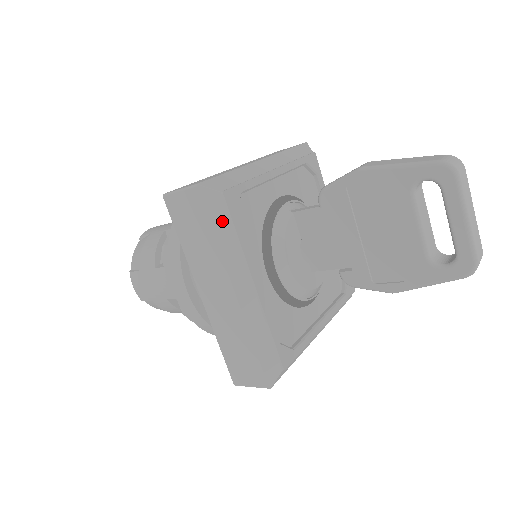
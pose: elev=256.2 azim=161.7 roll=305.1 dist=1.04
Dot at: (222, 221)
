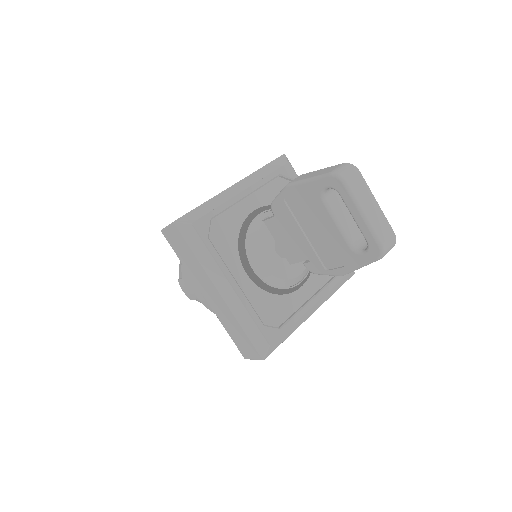
Dot at: (197, 244)
